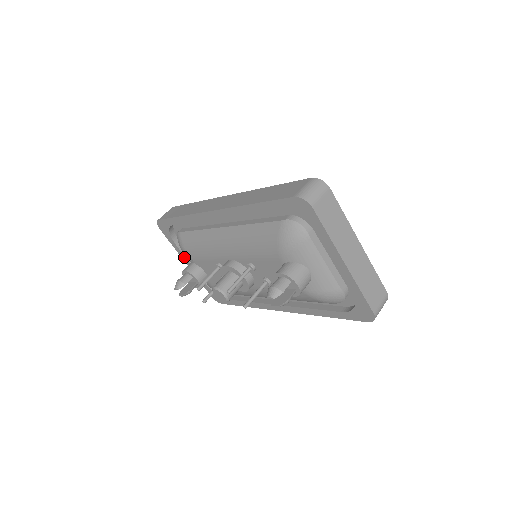
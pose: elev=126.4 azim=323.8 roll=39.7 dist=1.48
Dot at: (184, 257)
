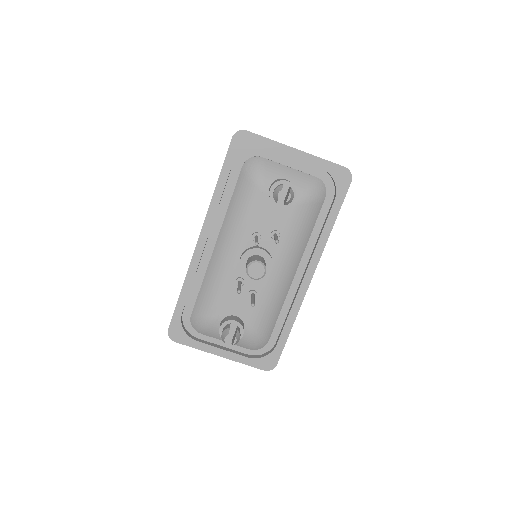
Dot at: (213, 348)
